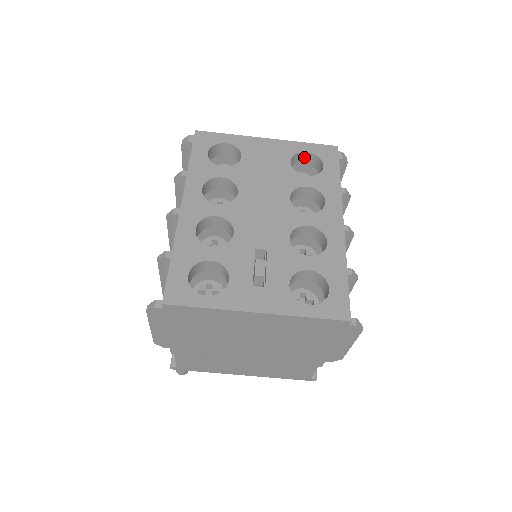
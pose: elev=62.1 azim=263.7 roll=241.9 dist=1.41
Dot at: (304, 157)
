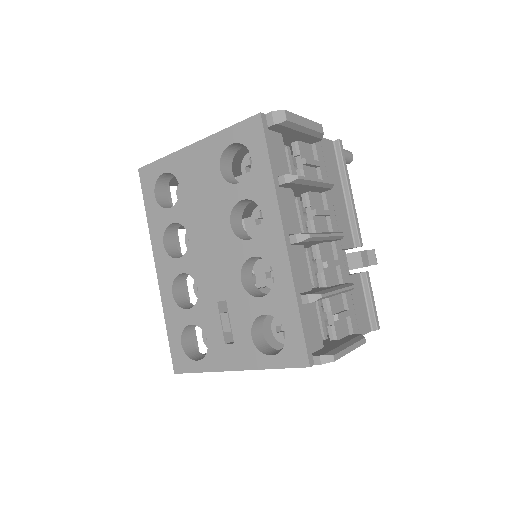
Dot at: (235, 146)
